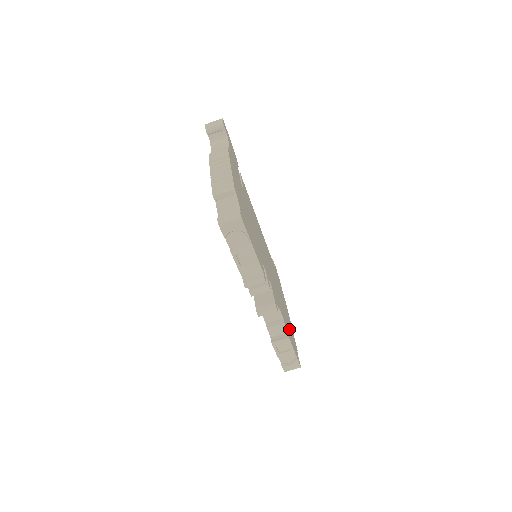
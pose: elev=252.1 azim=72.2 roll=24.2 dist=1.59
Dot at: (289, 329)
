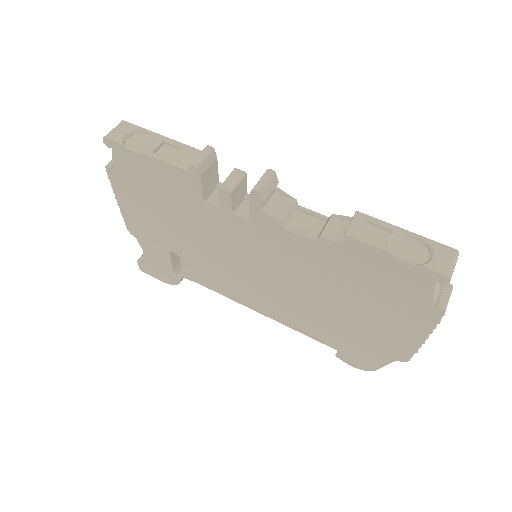
Dot at: occluded
